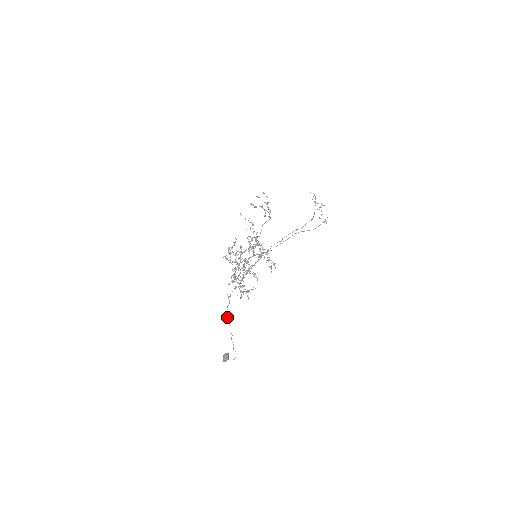
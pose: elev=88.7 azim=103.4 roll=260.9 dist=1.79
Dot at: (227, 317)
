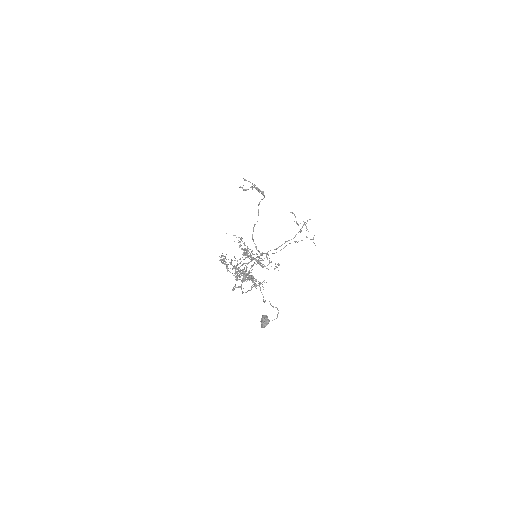
Dot at: (248, 290)
